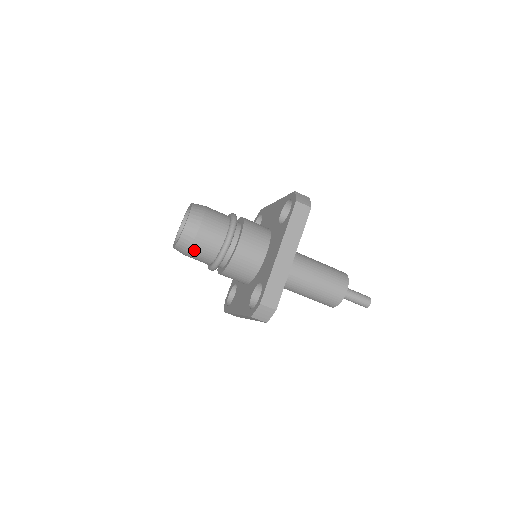
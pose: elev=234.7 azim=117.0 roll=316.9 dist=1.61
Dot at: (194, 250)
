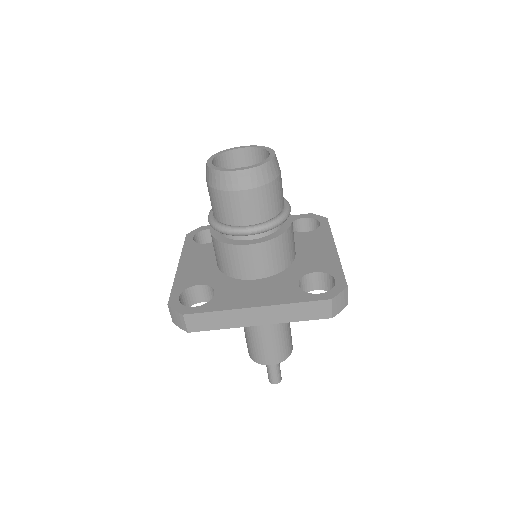
Dot at: (267, 190)
